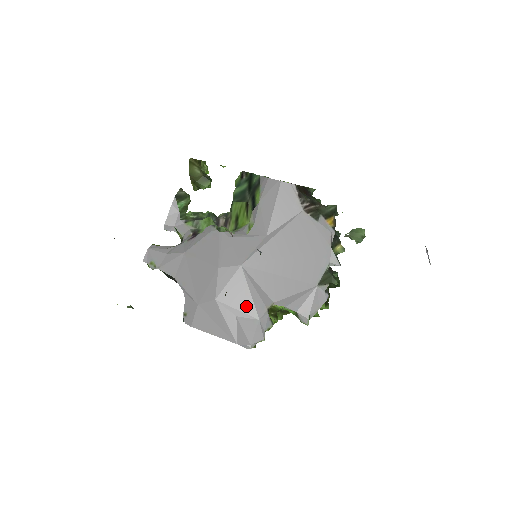
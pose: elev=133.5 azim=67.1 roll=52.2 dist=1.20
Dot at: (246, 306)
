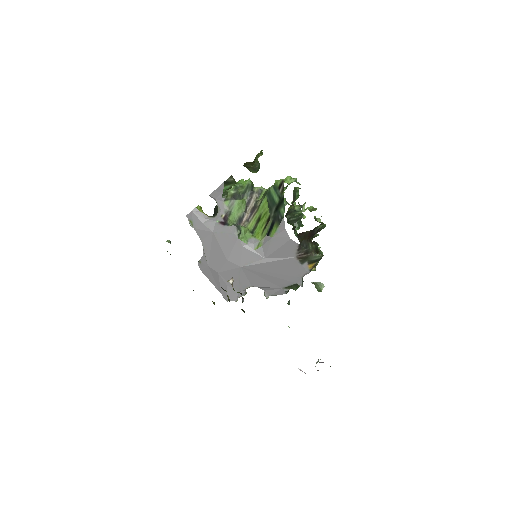
Dot at: (234, 284)
